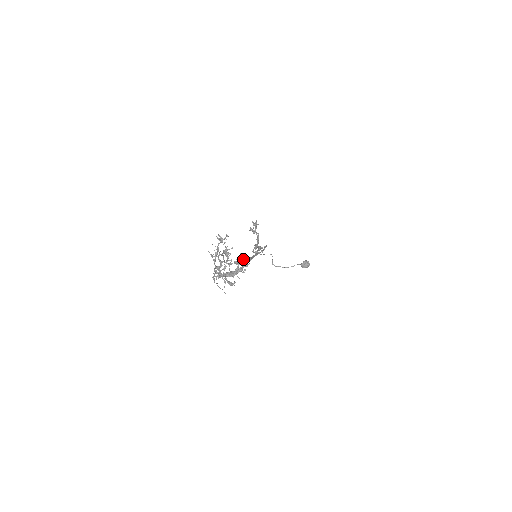
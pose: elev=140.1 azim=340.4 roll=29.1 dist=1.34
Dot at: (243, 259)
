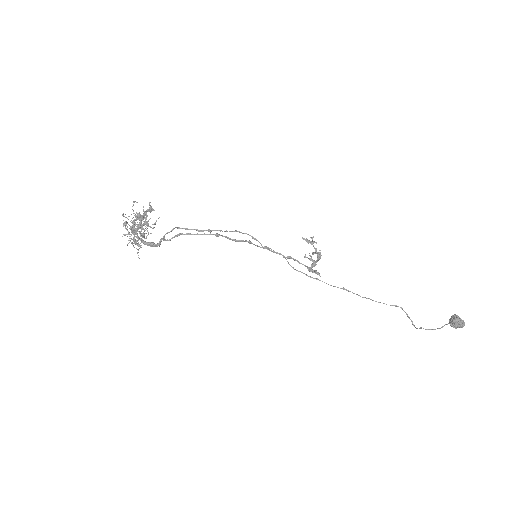
Dot at: (173, 229)
